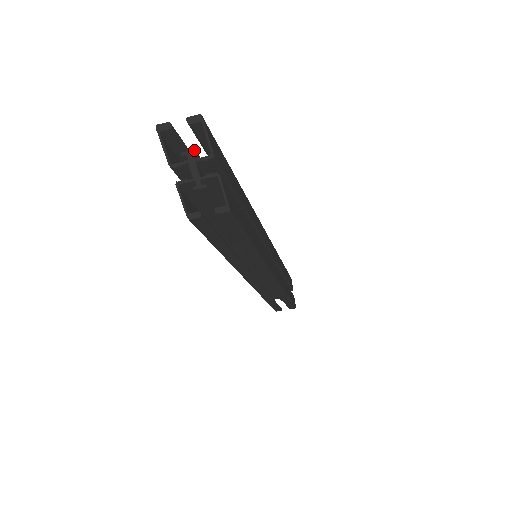
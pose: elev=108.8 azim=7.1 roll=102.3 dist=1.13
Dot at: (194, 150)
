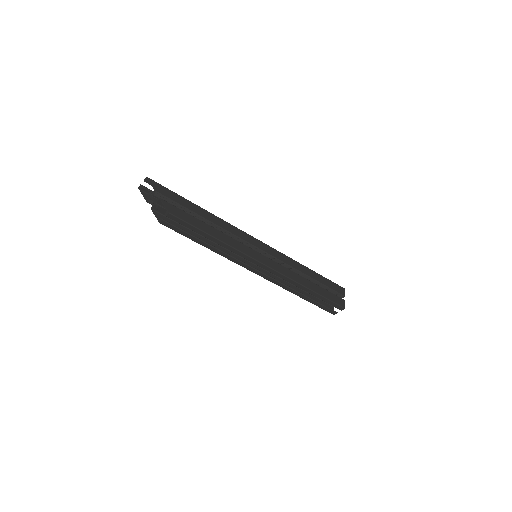
Dot at: (150, 192)
